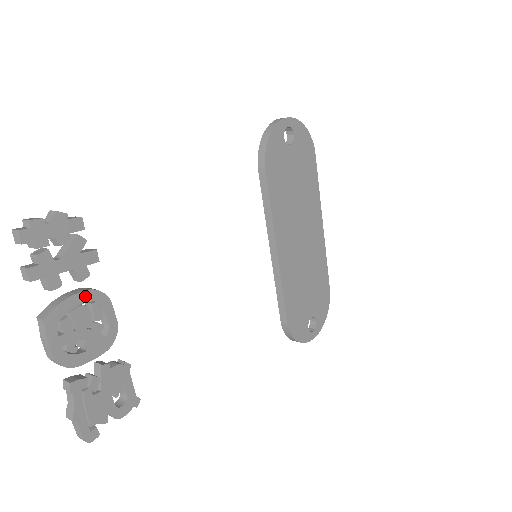
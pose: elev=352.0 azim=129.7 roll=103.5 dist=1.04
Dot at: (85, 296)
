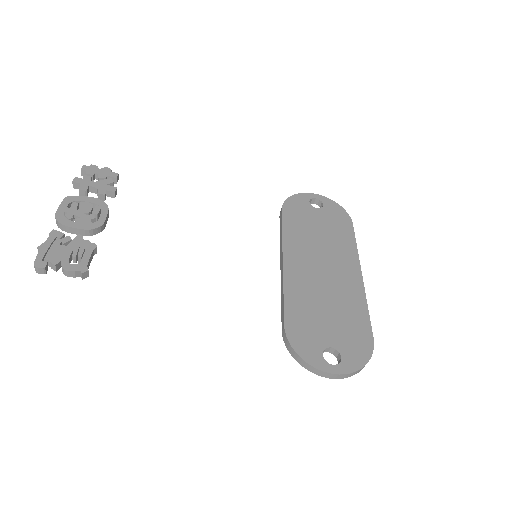
Dot at: (95, 201)
